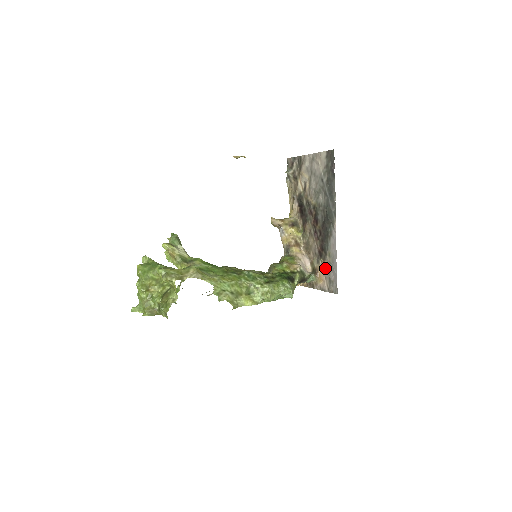
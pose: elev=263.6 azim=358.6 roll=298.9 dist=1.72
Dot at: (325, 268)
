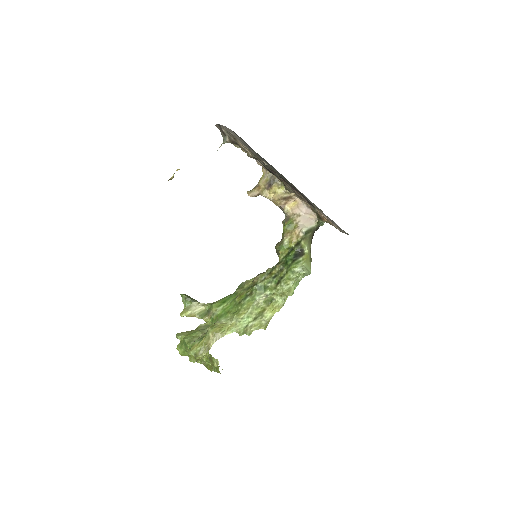
Dot at: (324, 215)
